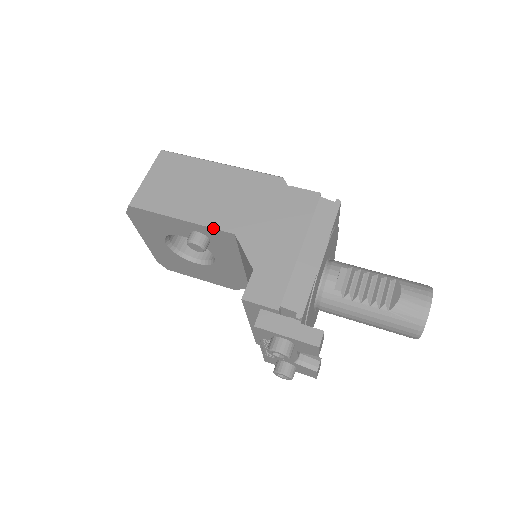
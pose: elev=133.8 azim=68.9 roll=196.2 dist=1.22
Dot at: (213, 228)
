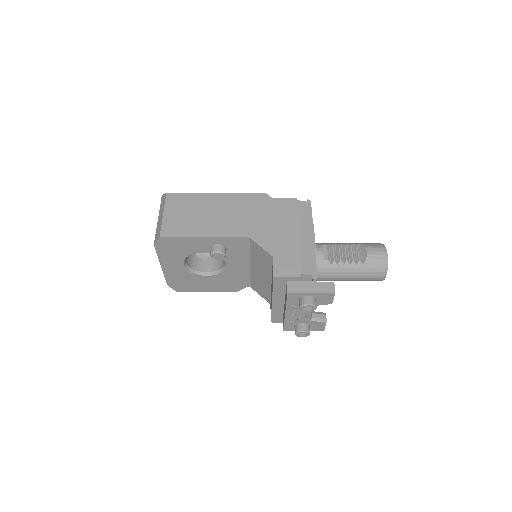
Dot at: (232, 237)
